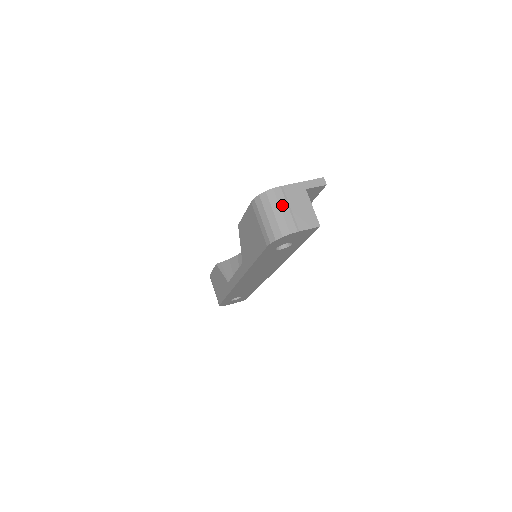
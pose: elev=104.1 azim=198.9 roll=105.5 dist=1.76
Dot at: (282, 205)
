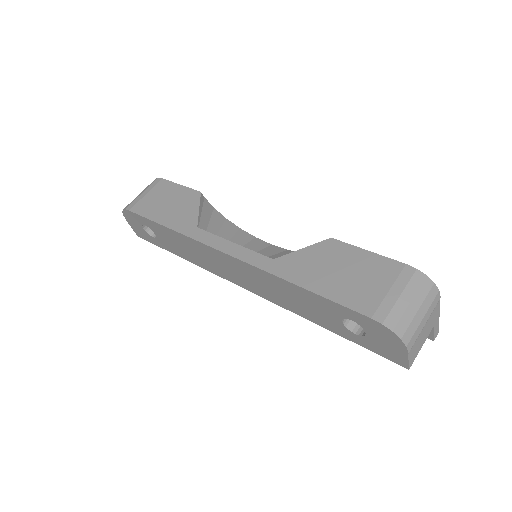
Dot at: (428, 314)
